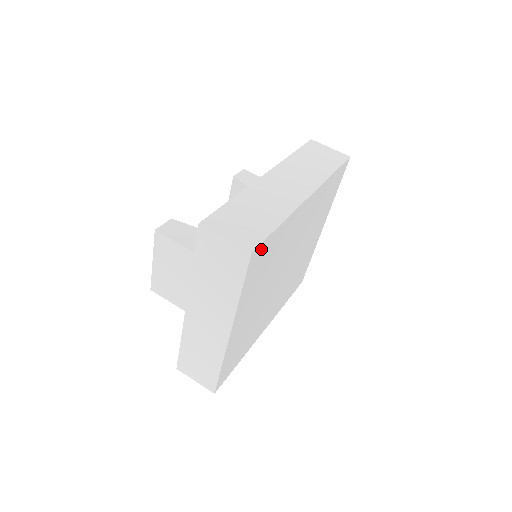
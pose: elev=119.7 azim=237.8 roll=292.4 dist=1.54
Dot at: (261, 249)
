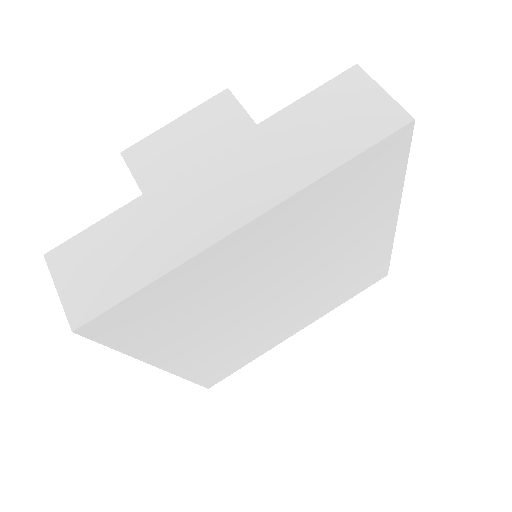
Dot at: (397, 151)
